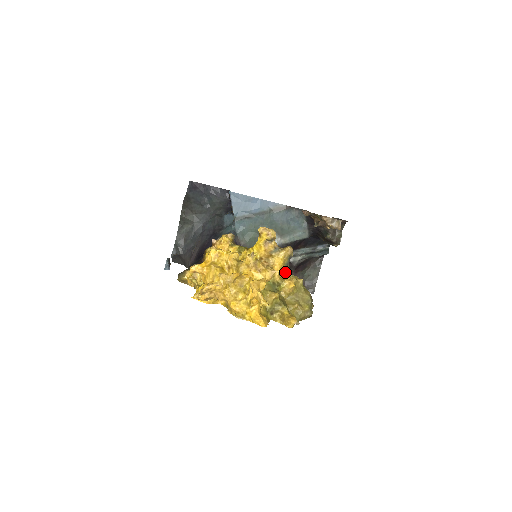
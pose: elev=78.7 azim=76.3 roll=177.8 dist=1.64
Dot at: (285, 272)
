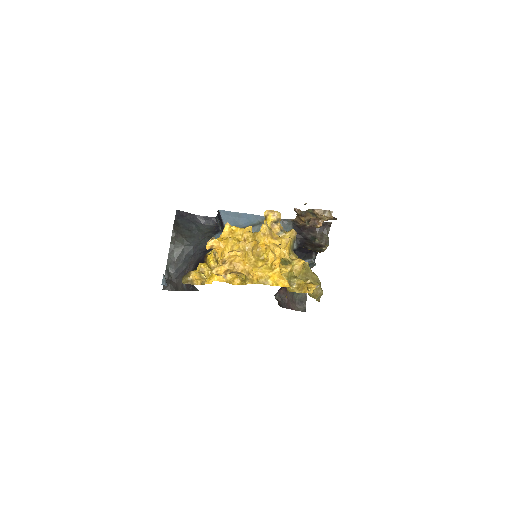
Dot at: (292, 254)
